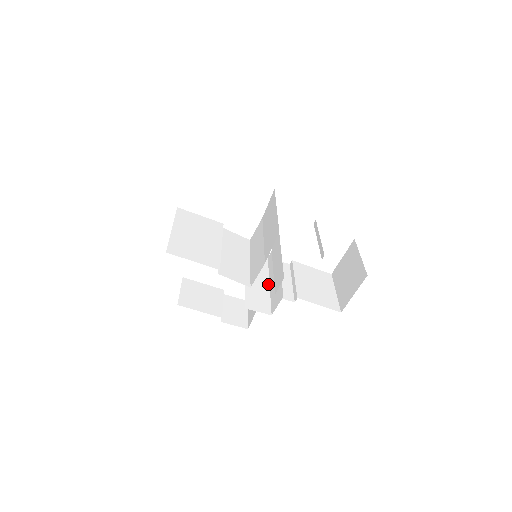
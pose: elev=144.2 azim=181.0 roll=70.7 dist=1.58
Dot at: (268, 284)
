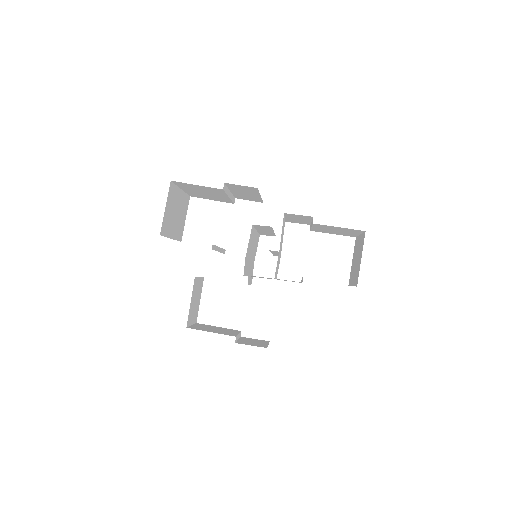
Dot at: occluded
